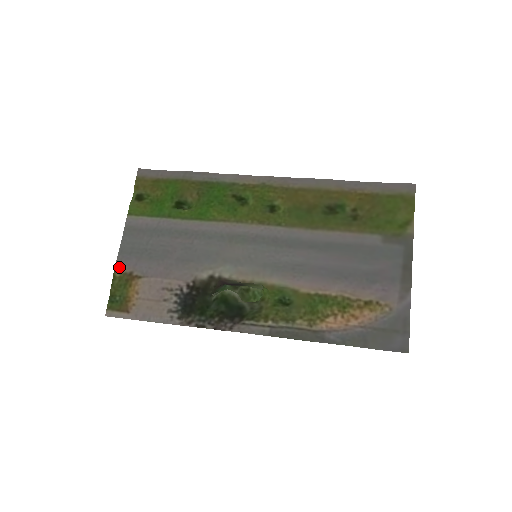
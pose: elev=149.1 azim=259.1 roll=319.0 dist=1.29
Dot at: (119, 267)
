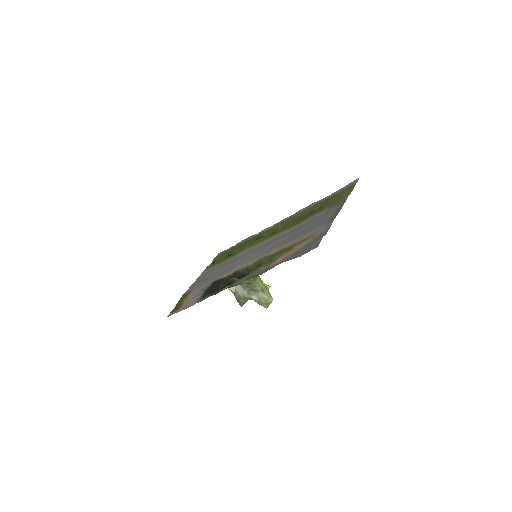
Dot at: (185, 293)
